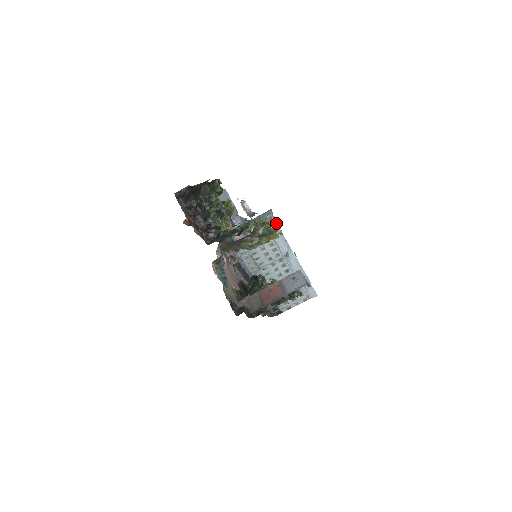
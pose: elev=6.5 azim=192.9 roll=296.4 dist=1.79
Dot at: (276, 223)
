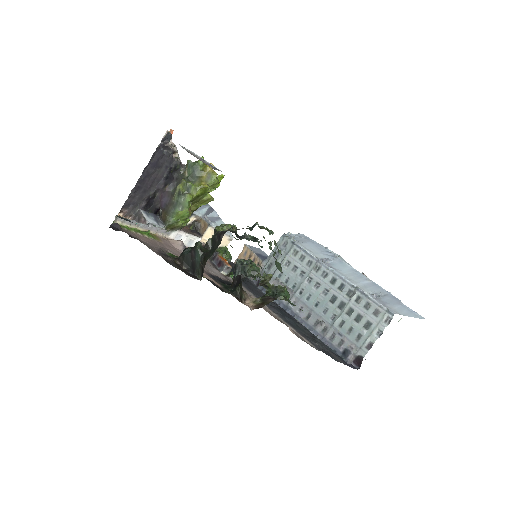
Dot at: occluded
